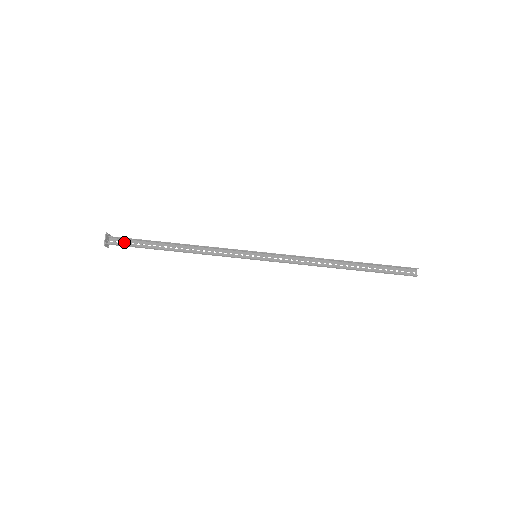
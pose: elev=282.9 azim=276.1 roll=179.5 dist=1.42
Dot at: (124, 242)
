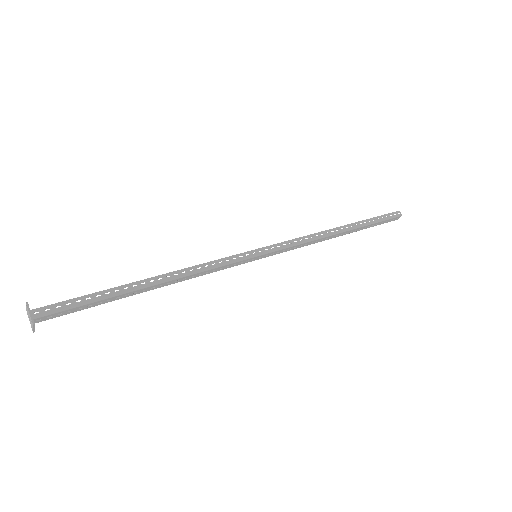
Dot at: (63, 313)
